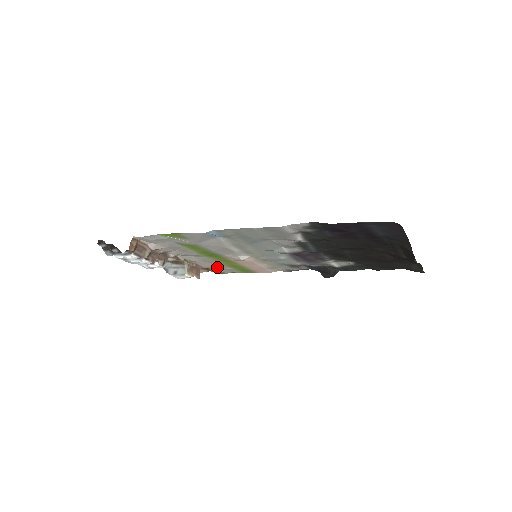
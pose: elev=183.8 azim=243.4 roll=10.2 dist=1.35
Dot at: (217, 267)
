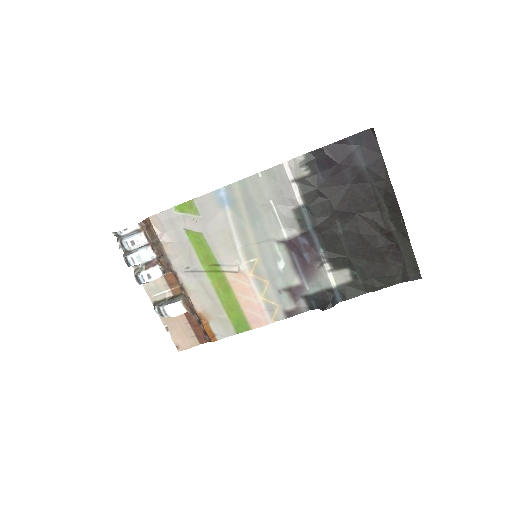
Dot at: (212, 314)
